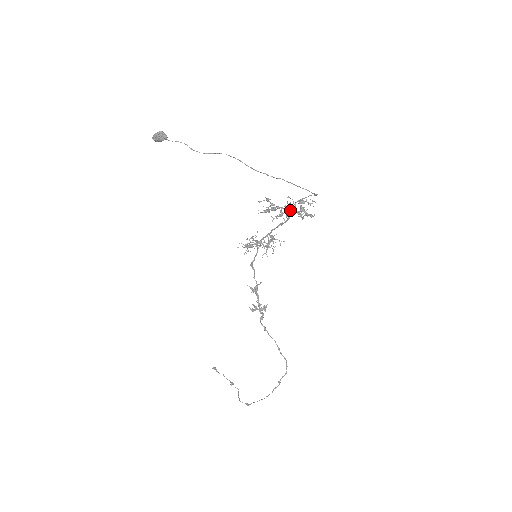
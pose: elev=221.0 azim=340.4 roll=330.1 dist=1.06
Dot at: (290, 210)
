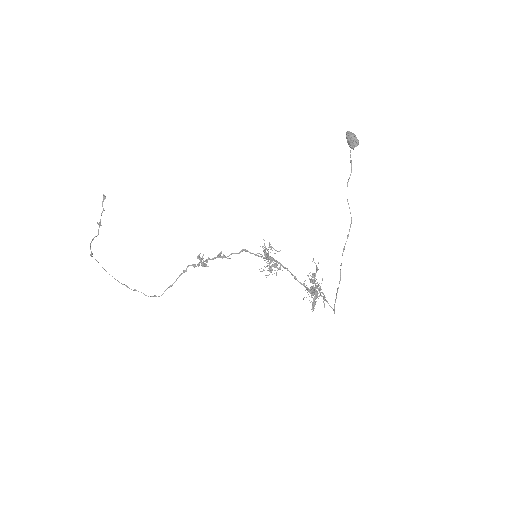
Dot at: (315, 293)
